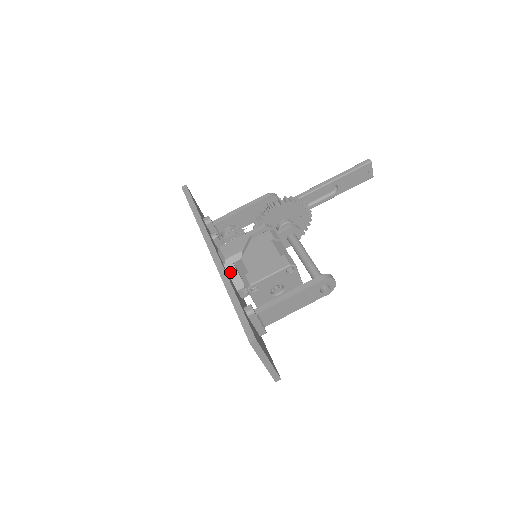
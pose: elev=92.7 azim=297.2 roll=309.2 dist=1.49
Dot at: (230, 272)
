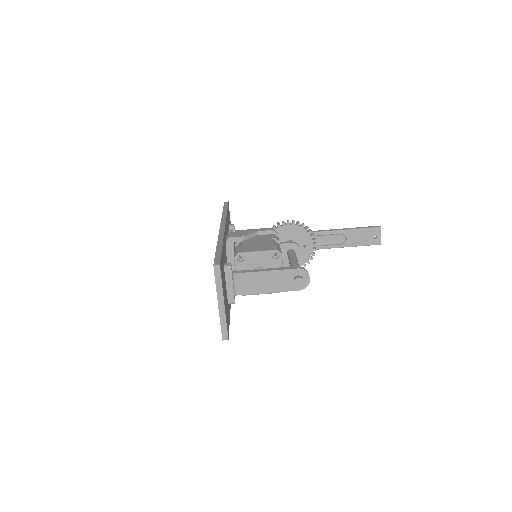
Dot at: (228, 248)
